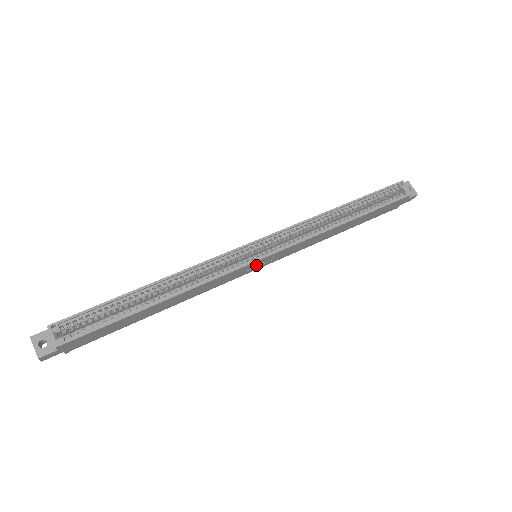
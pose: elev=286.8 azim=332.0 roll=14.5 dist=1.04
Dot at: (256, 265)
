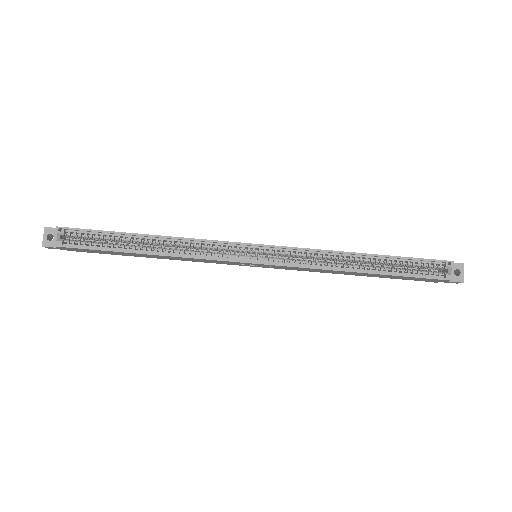
Dot at: (250, 264)
